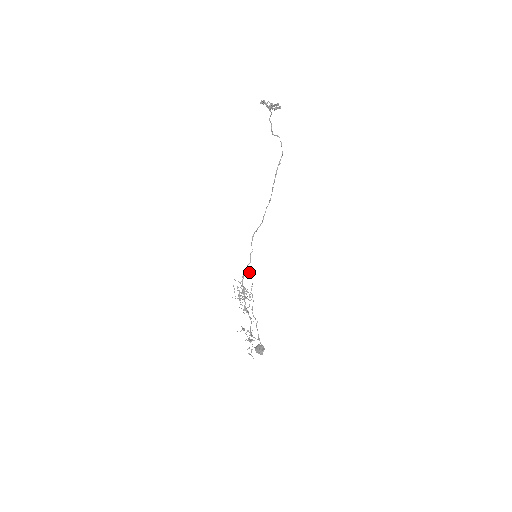
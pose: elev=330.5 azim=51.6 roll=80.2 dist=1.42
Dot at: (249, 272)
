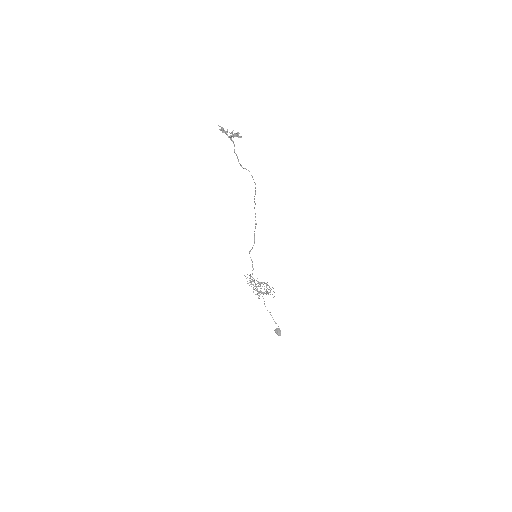
Dot at: occluded
